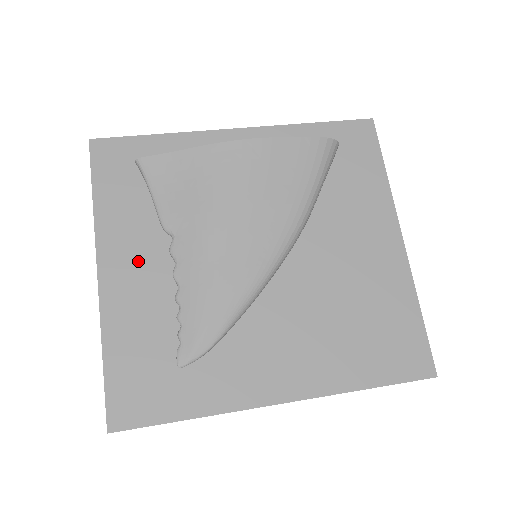
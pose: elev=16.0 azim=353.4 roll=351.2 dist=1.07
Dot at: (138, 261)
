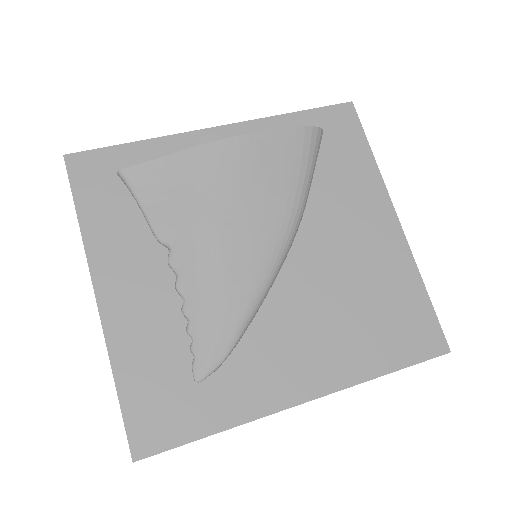
Dot at: (137, 278)
